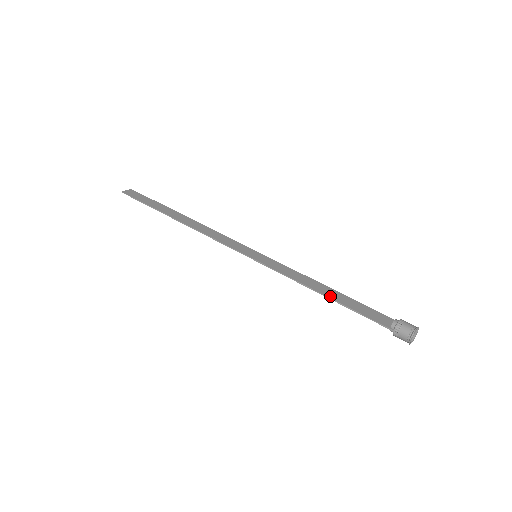
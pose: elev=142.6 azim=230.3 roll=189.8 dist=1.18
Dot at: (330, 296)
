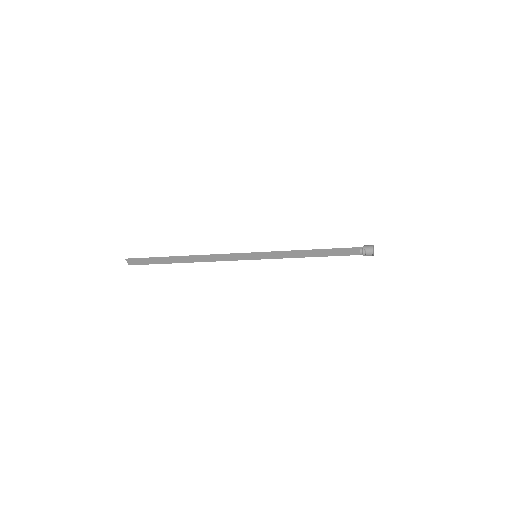
Dot at: (317, 250)
